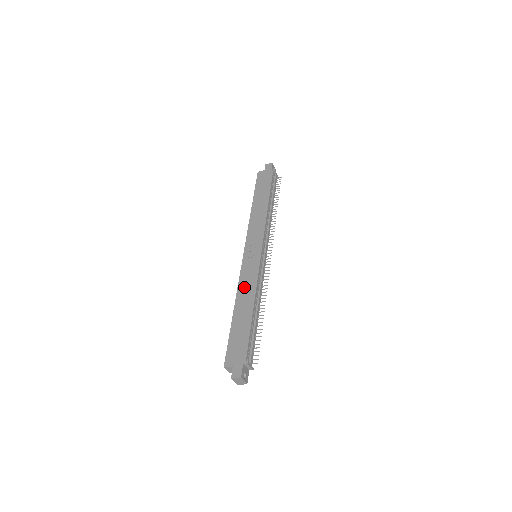
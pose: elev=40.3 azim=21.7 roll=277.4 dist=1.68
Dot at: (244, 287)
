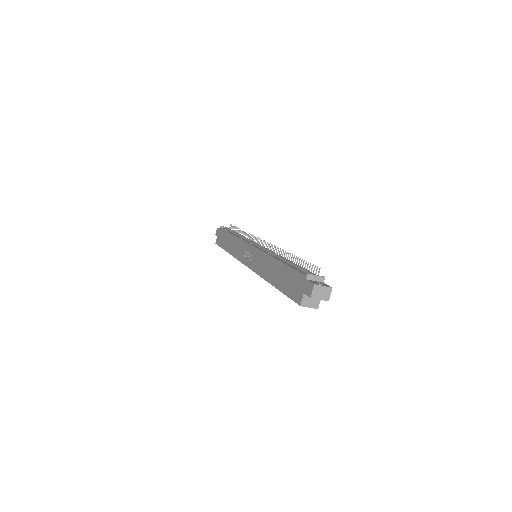
Dot at: (262, 269)
